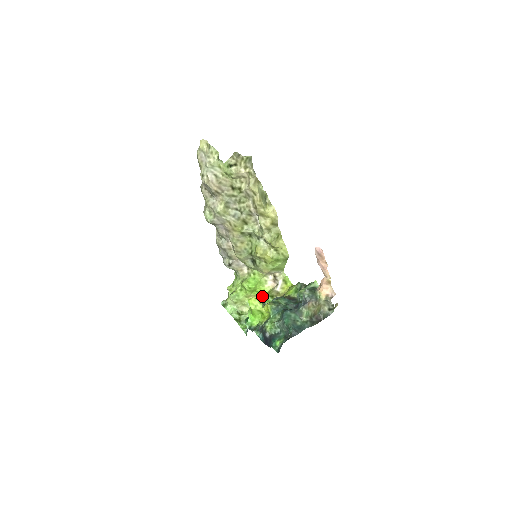
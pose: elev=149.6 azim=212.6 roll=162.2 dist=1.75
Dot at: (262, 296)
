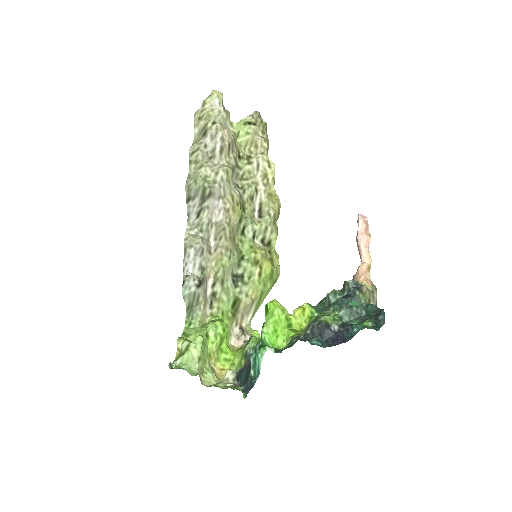
Dot at: (230, 357)
